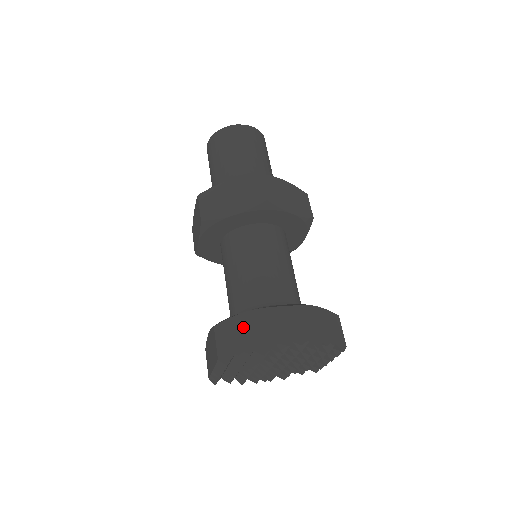
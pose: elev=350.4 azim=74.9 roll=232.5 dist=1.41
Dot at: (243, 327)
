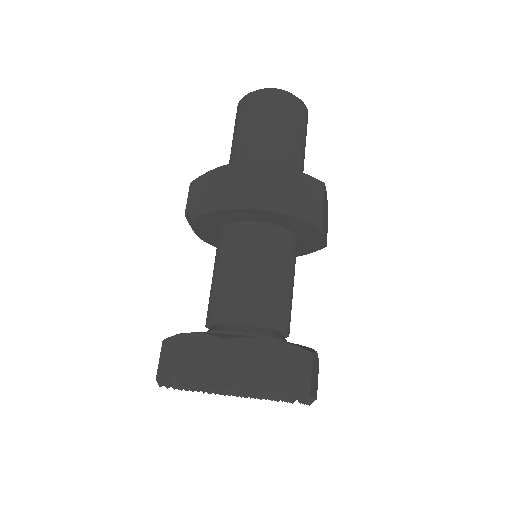
Dot at: (182, 350)
